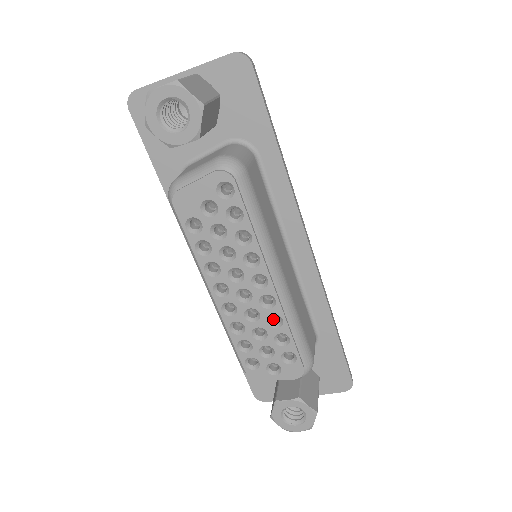
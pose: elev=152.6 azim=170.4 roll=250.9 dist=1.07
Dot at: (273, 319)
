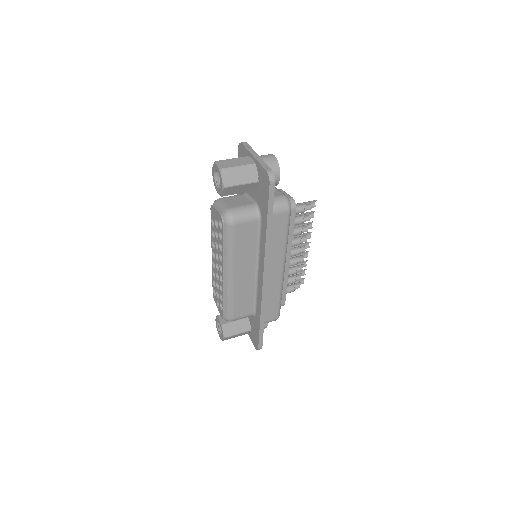
Dot at: occluded
